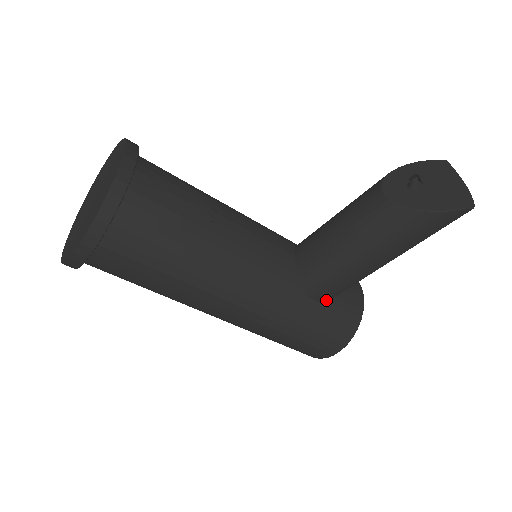
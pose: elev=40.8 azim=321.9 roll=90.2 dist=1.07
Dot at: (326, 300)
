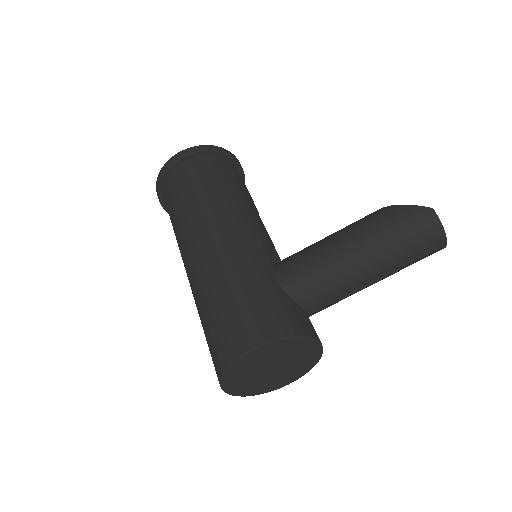
Dot at: (286, 289)
